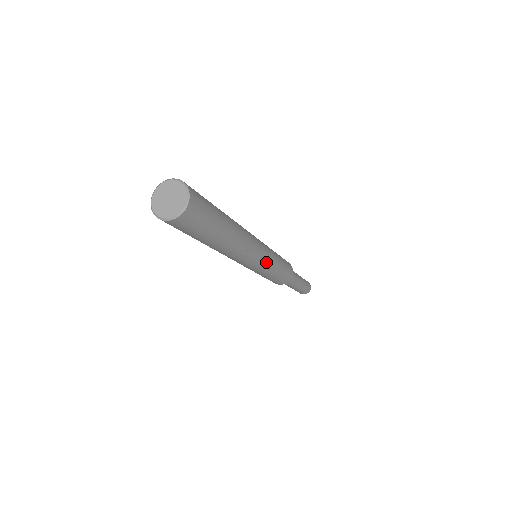
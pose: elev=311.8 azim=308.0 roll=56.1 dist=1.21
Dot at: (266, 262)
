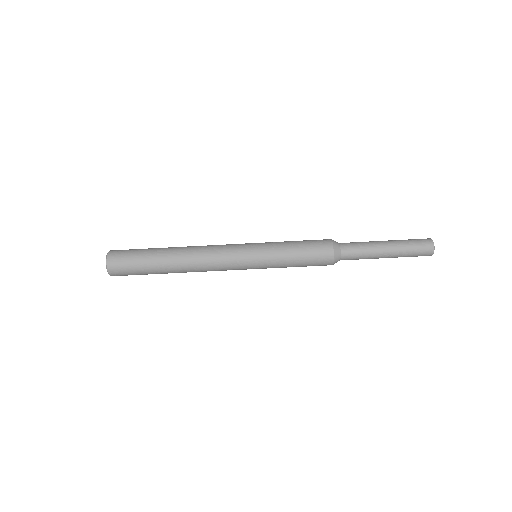
Dot at: (253, 268)
